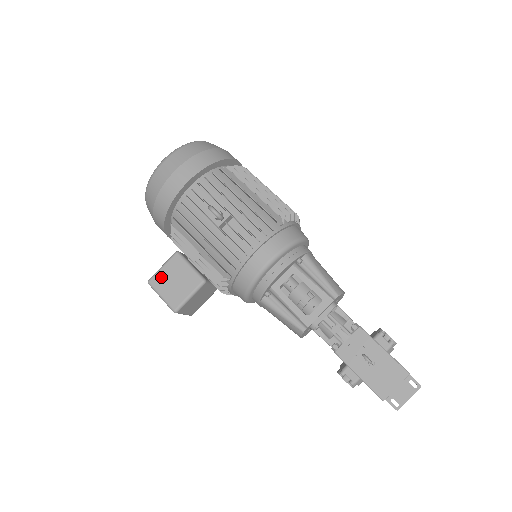
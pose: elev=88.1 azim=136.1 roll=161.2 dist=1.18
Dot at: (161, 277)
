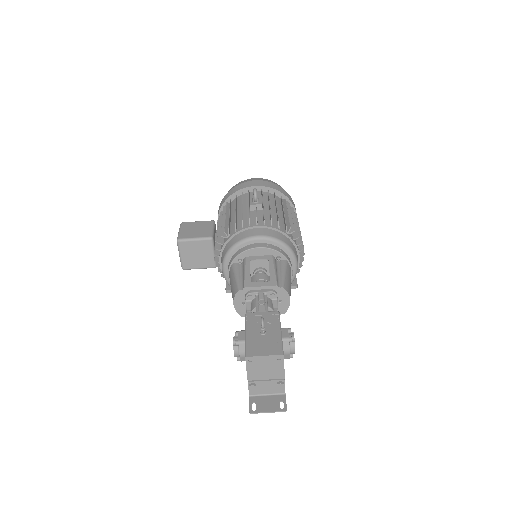
Dot at: (191, 224)
